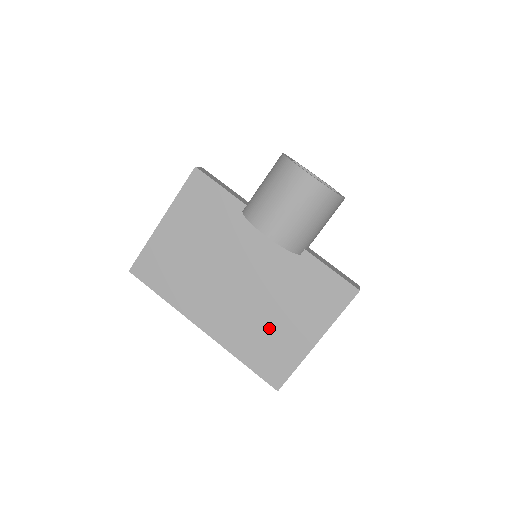
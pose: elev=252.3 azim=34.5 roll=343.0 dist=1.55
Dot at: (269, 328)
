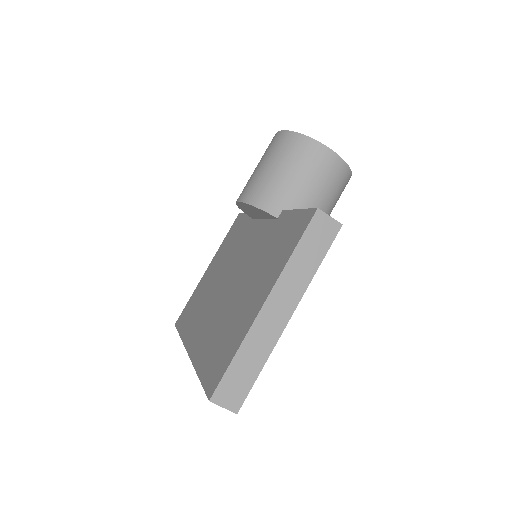
Dot at: (232, 314)
